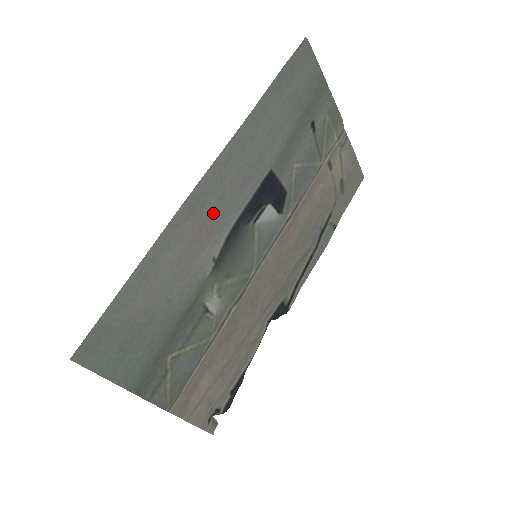
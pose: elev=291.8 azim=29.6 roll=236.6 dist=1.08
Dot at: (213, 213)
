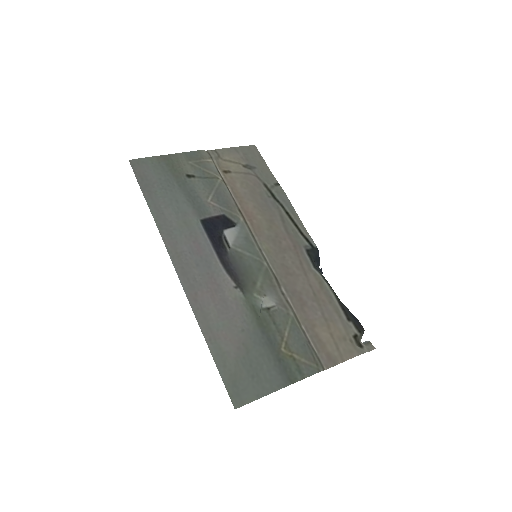
Dot at: (203, 274)
